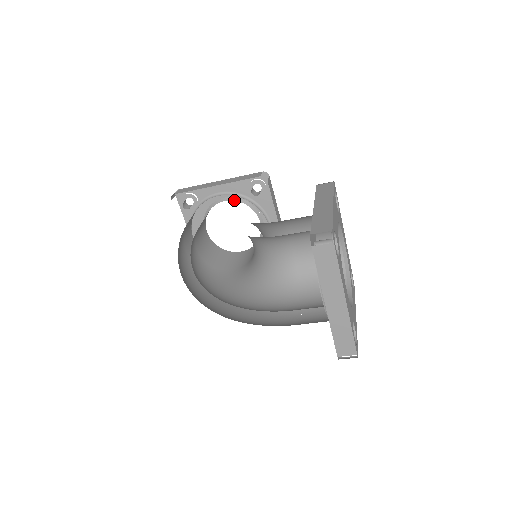
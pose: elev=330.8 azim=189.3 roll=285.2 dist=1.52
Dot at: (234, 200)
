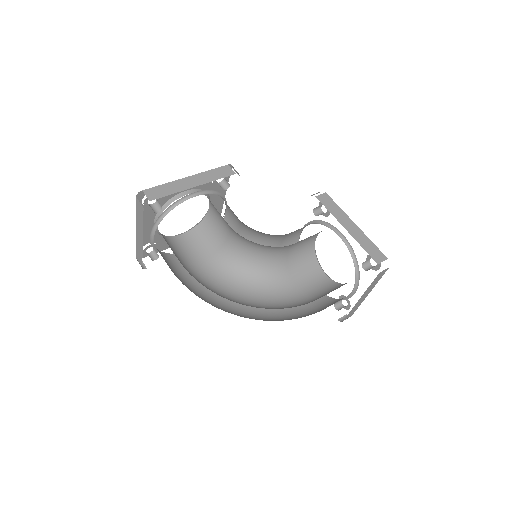
Dot at: occluded
